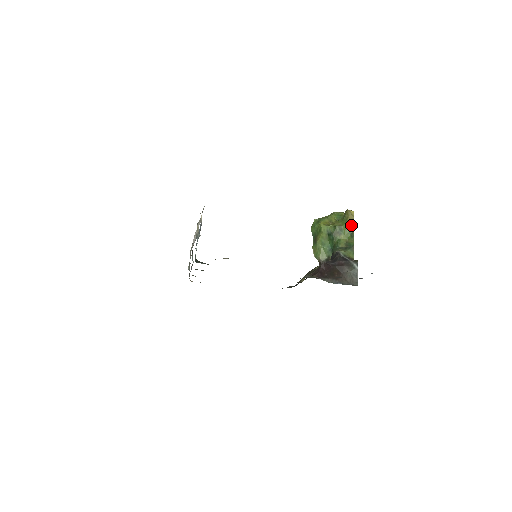
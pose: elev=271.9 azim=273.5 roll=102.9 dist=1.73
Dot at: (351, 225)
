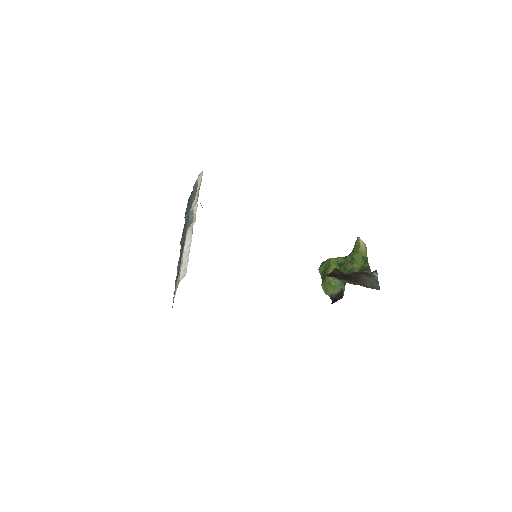
Dot at: (364, 253)
